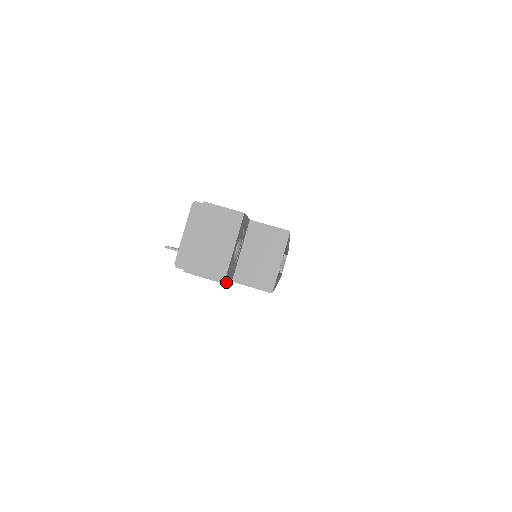
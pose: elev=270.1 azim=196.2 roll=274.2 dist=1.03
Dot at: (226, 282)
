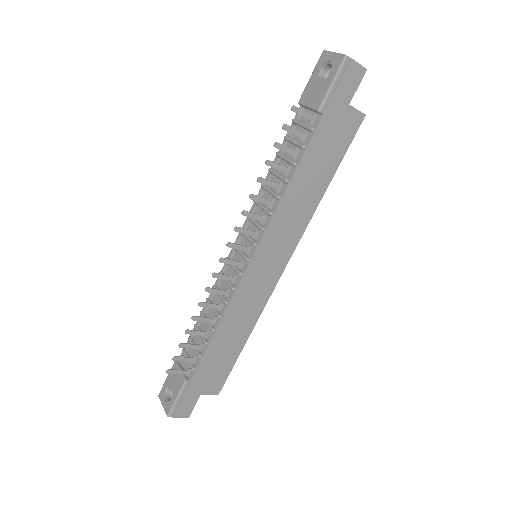
Dot at: occluded
